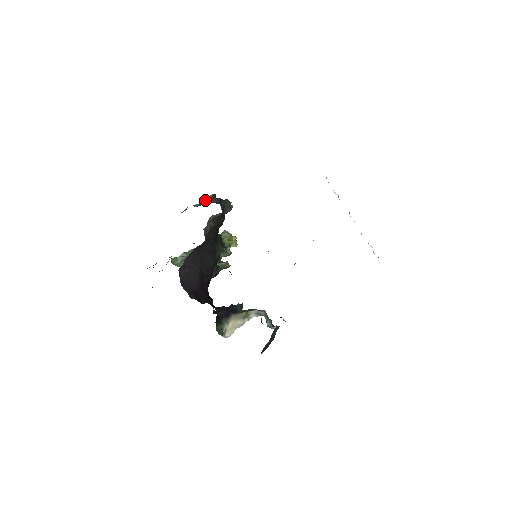
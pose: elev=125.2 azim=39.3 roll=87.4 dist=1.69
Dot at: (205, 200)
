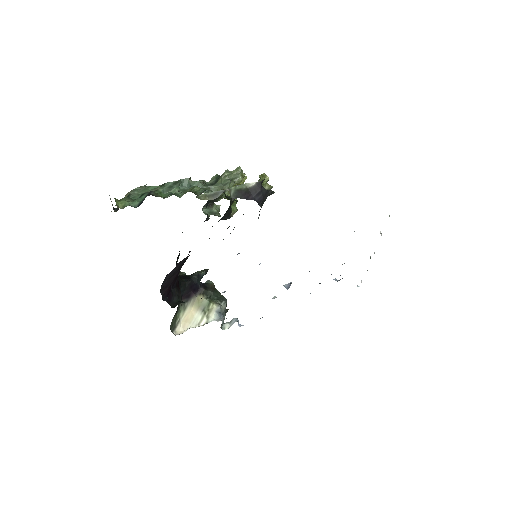
Dot at: (248, 185)
